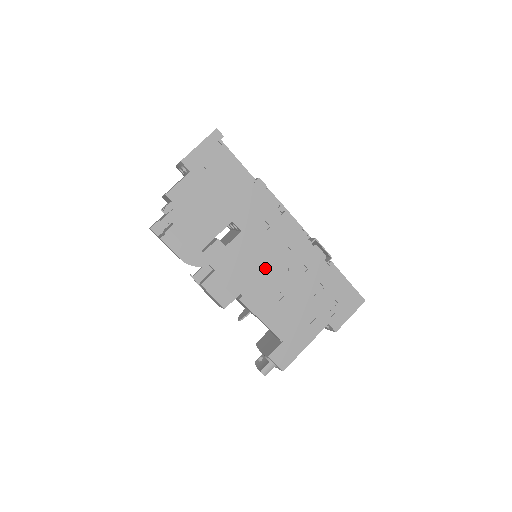
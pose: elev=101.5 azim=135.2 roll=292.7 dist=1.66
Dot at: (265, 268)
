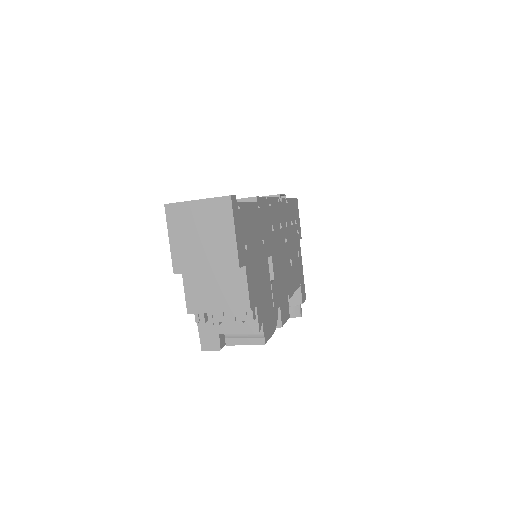
Dot at: (283, 258)
